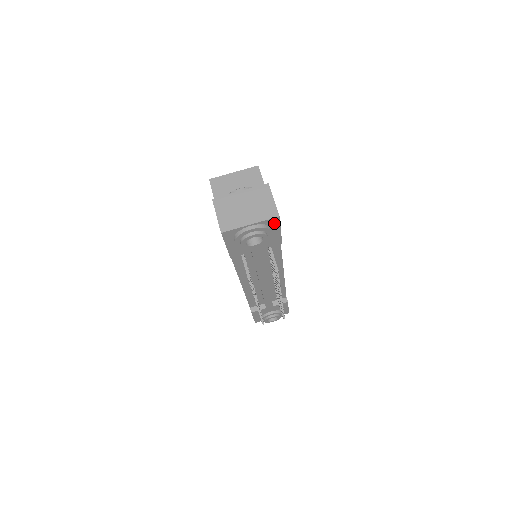
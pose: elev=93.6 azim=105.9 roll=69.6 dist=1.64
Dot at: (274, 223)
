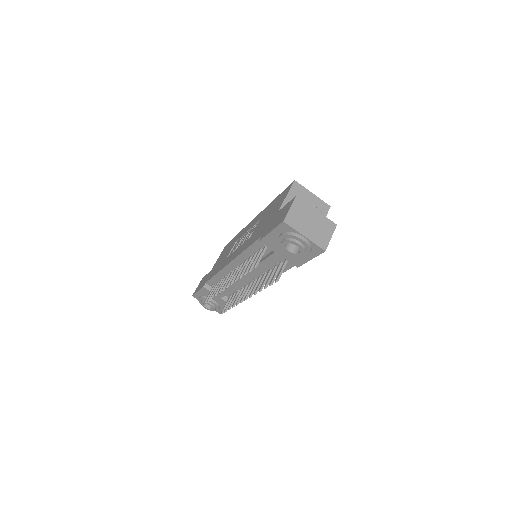
Dot at: (316, 251)
